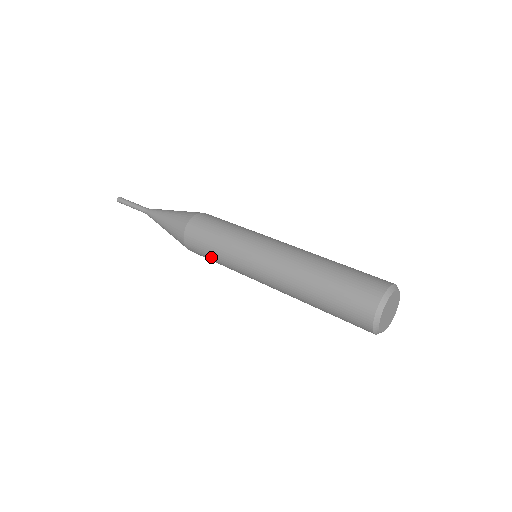
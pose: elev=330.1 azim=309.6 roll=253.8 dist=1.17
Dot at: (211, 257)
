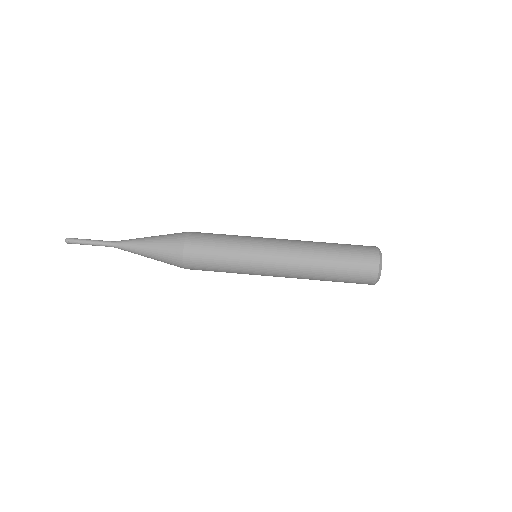
Dot at: occluded
